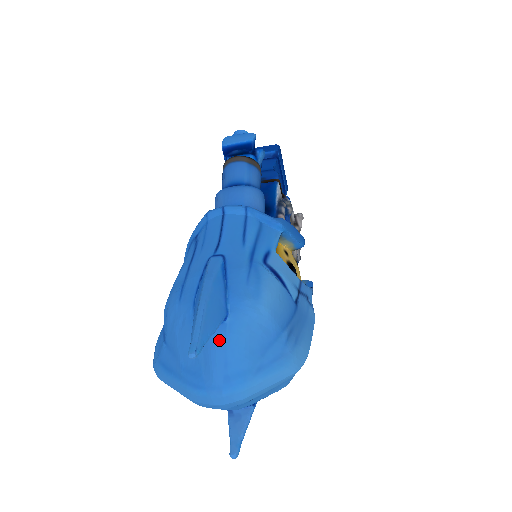
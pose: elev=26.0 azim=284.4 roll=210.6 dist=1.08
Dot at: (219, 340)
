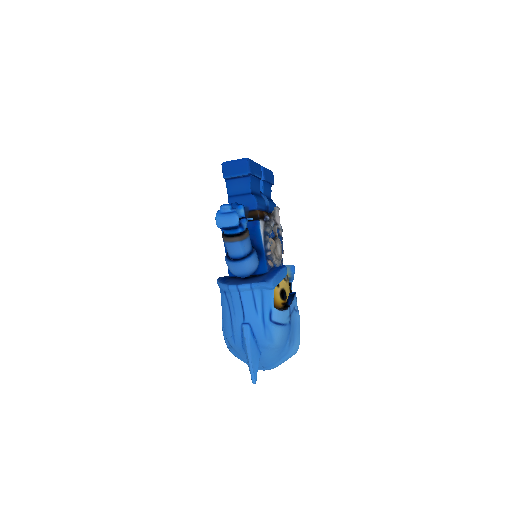
Dot at: (260, 360)
